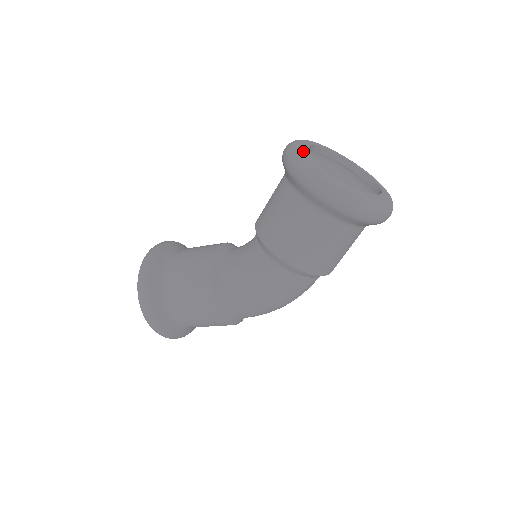
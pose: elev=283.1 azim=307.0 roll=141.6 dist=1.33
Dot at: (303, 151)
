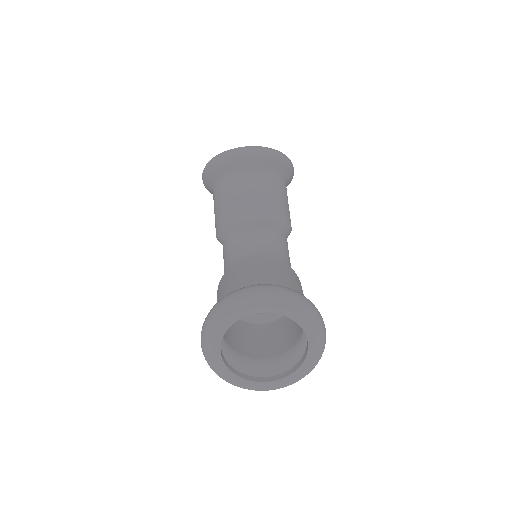
Dot at: (223, 319)
